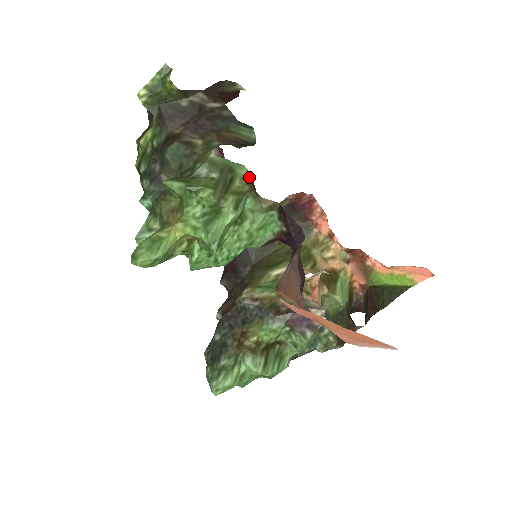
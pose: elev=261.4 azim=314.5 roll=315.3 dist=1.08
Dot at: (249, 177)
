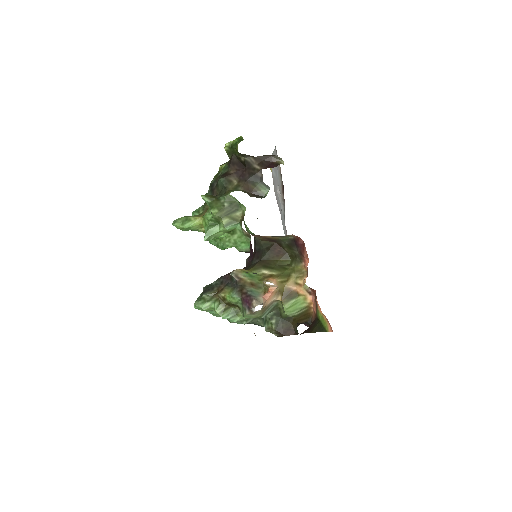
Dot at: occluded
